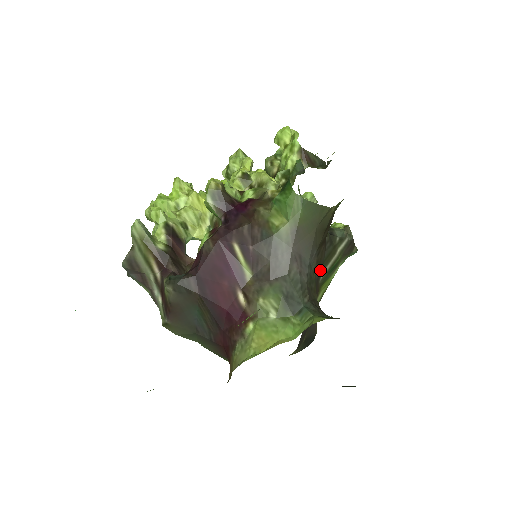
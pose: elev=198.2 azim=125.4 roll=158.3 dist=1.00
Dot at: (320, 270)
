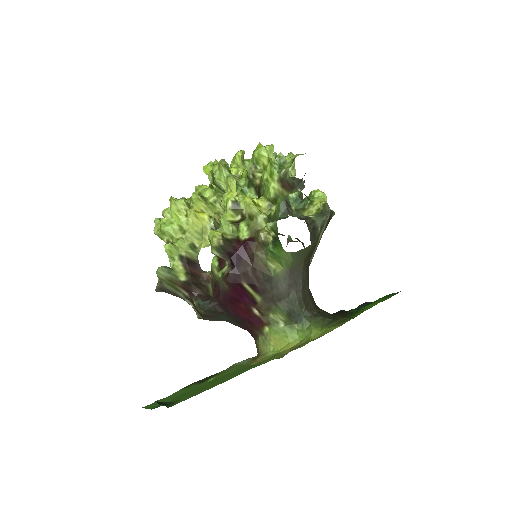
Dot at: occluded
